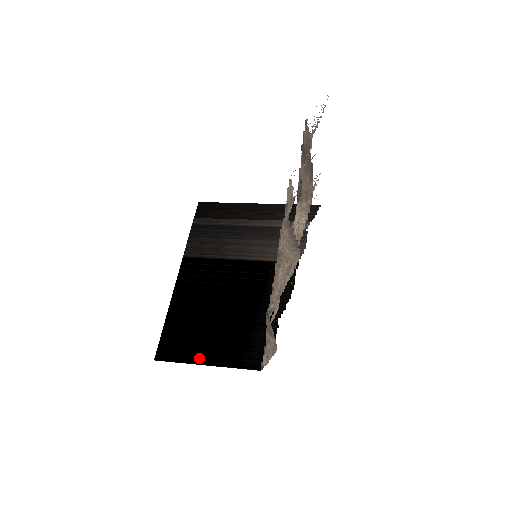
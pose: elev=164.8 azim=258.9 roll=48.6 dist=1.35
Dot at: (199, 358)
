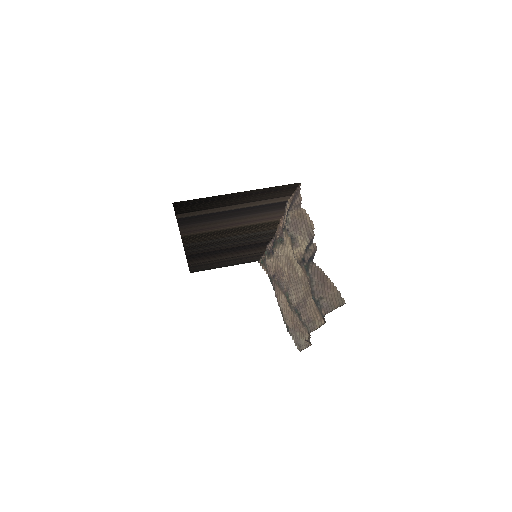
Dot at: (219, 267)
